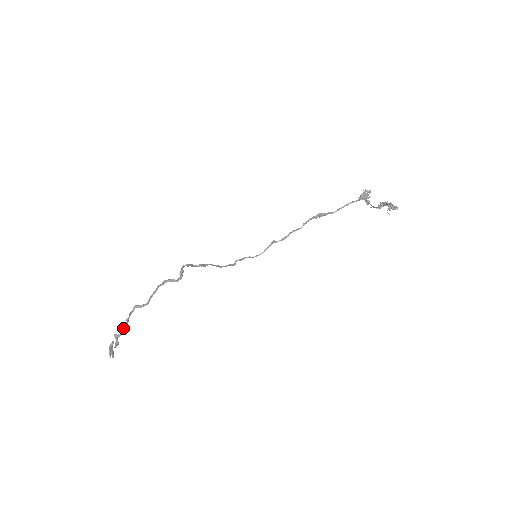
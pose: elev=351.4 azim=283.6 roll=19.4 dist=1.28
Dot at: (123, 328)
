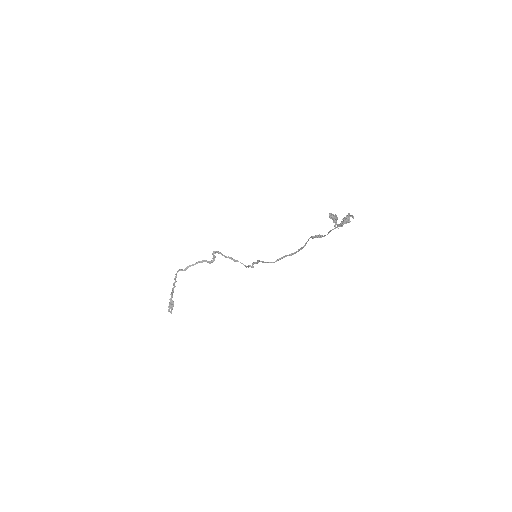
Dot at: (174, 287)
